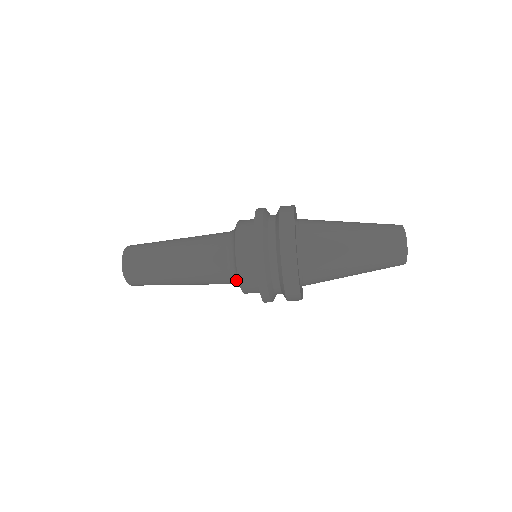
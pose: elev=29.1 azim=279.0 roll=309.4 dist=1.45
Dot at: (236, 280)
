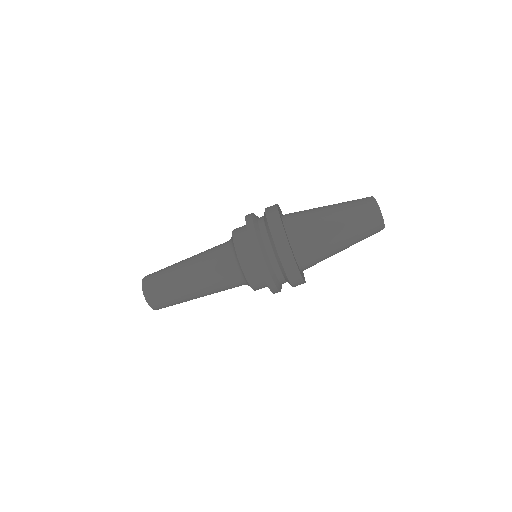
Dot at: (233, 250)
